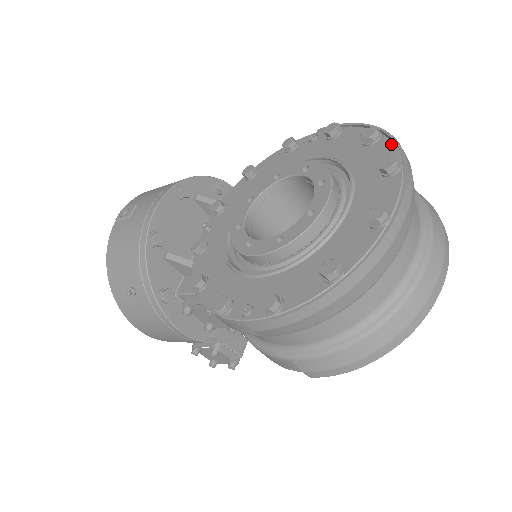
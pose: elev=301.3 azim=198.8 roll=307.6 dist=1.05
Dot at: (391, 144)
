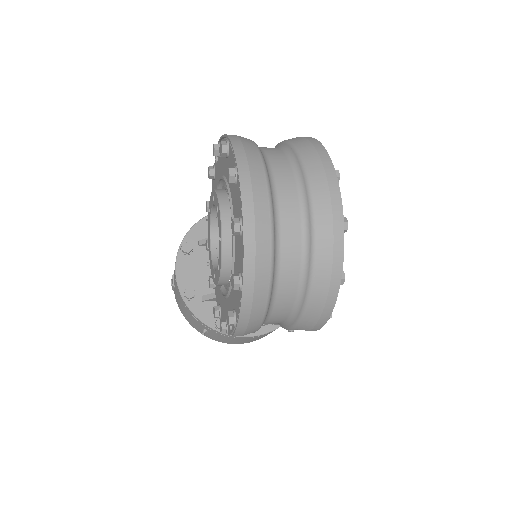
Dot at: (232, 151)
